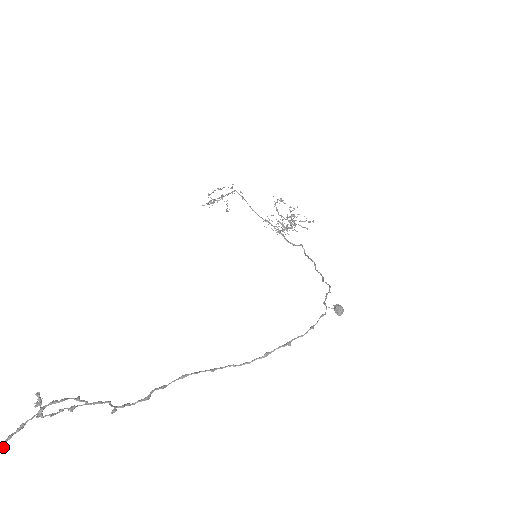
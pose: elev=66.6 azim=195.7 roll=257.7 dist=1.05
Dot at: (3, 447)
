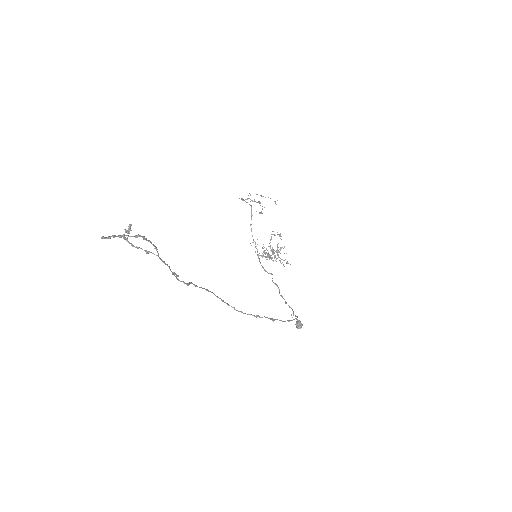
Dot at: occluded
